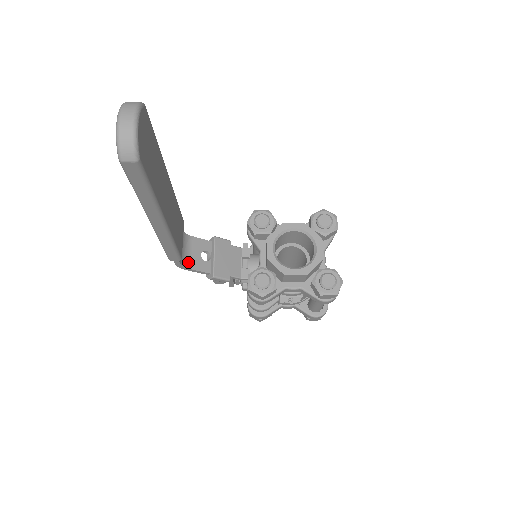
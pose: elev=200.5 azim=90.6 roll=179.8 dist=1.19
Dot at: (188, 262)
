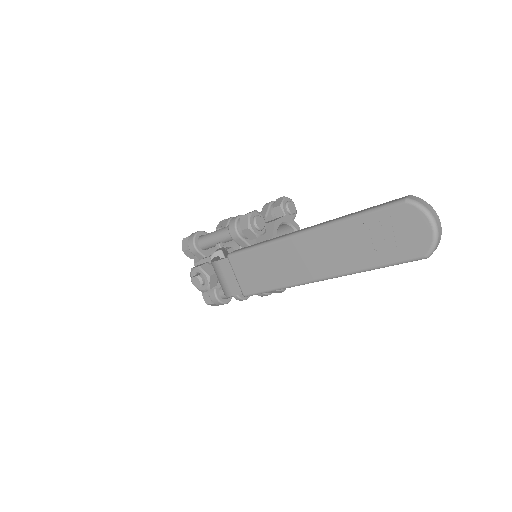
Dot at: occluded
